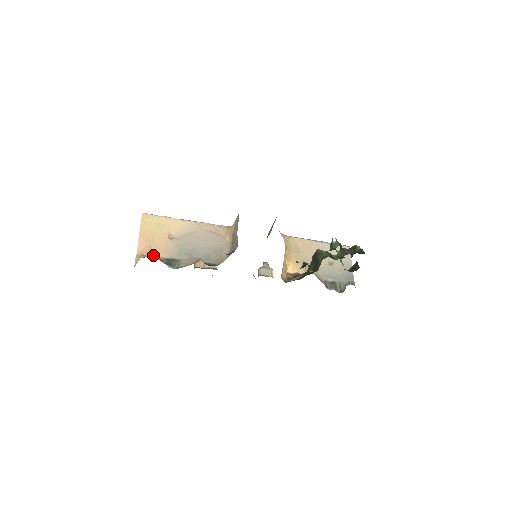
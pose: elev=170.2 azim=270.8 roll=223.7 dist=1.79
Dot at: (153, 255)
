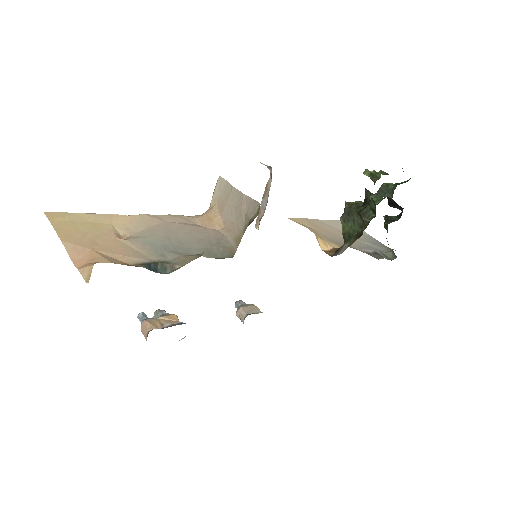
Dot at: (112, 261)
